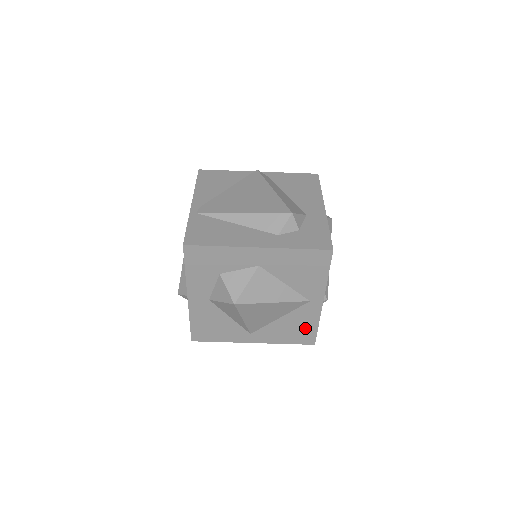
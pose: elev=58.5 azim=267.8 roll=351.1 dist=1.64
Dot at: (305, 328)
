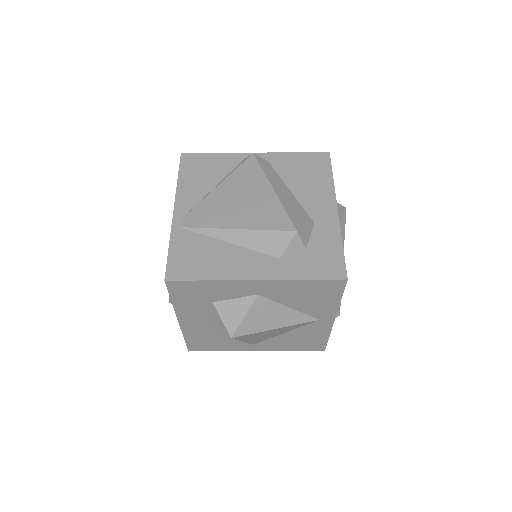
Dot at: (314, 339)
